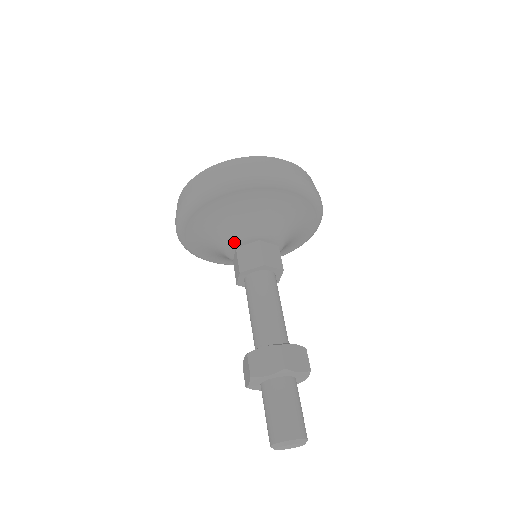
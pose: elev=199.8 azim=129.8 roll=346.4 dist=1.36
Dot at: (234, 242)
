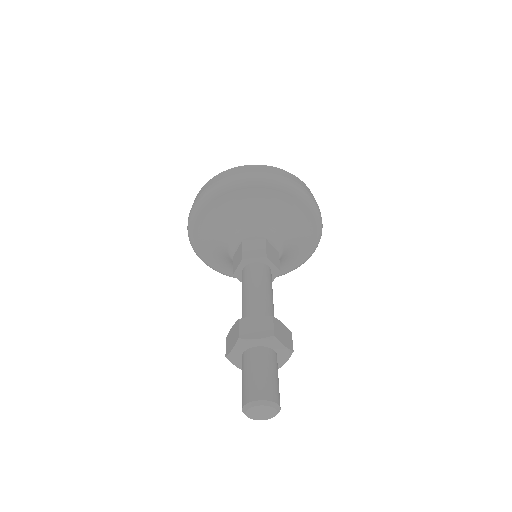
Dot at: (242, 235)
